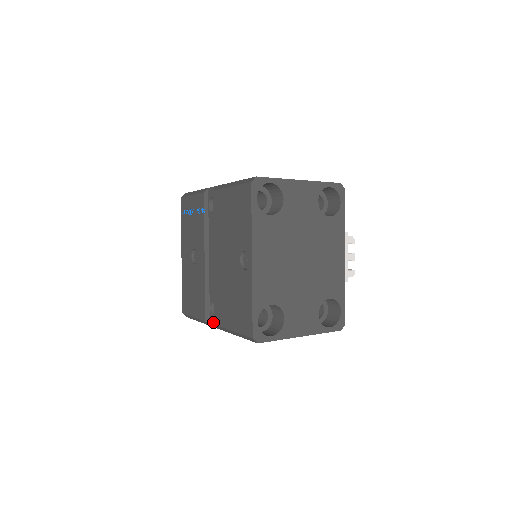
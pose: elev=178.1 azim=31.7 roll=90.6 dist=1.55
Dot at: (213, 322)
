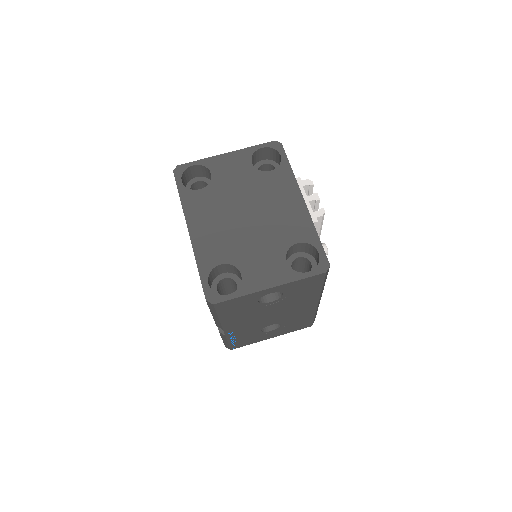
Dot at: occluded
